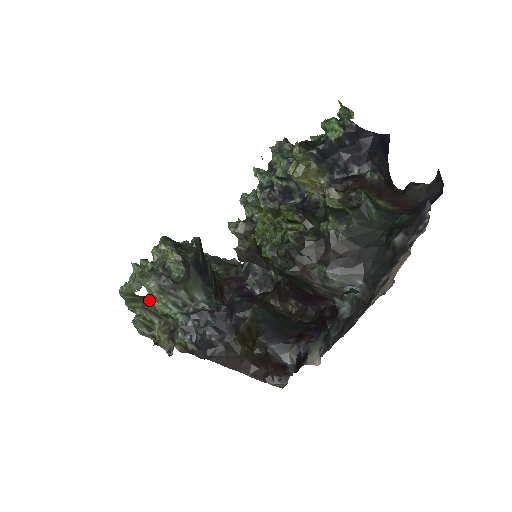
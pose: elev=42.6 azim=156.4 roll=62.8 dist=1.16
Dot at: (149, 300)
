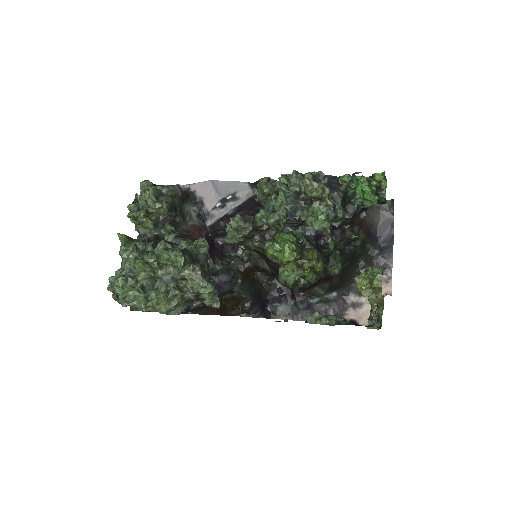
Dot at: occluded
